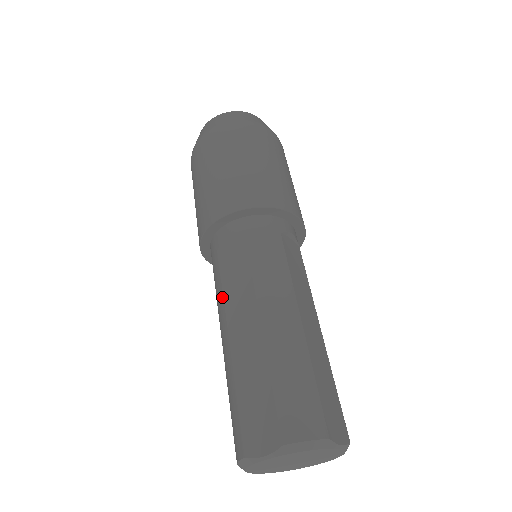
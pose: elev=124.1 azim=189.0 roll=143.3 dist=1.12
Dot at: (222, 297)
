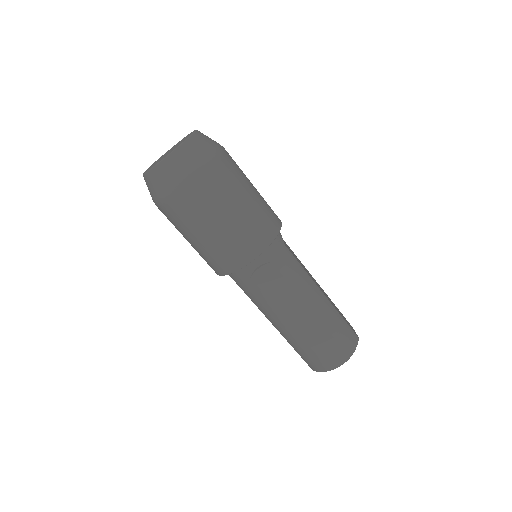
Dot at: (273, 305)
